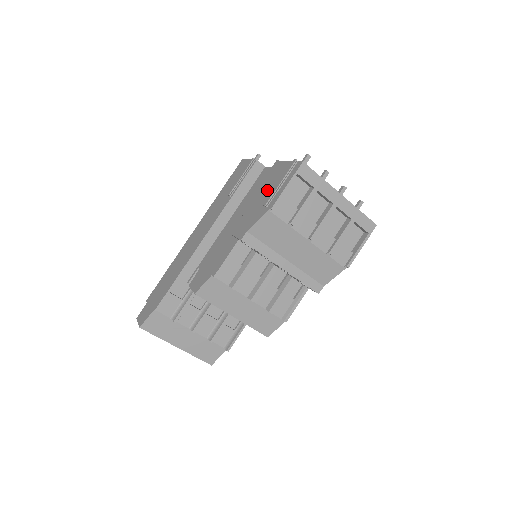
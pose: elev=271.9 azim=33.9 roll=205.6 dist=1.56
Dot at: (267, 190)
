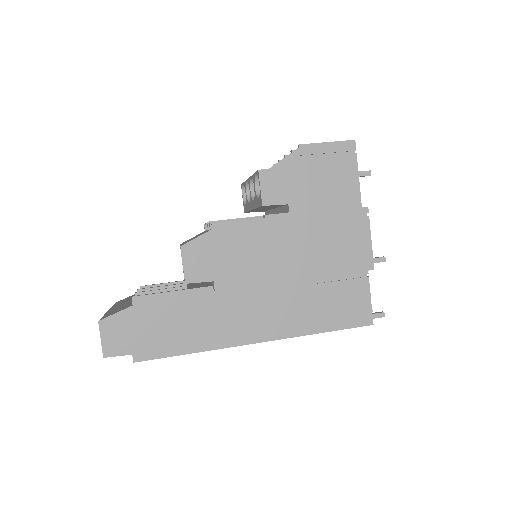
Dot at: occluded
